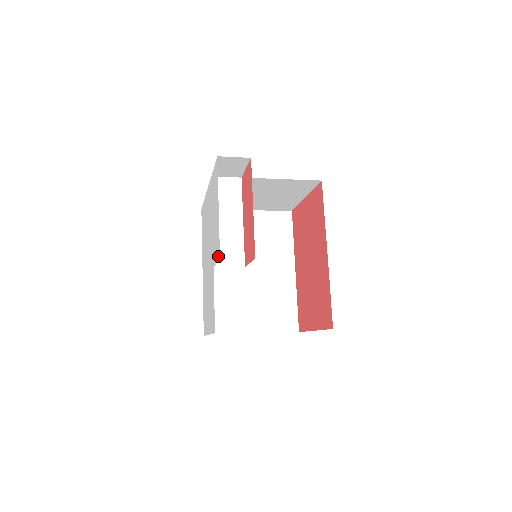
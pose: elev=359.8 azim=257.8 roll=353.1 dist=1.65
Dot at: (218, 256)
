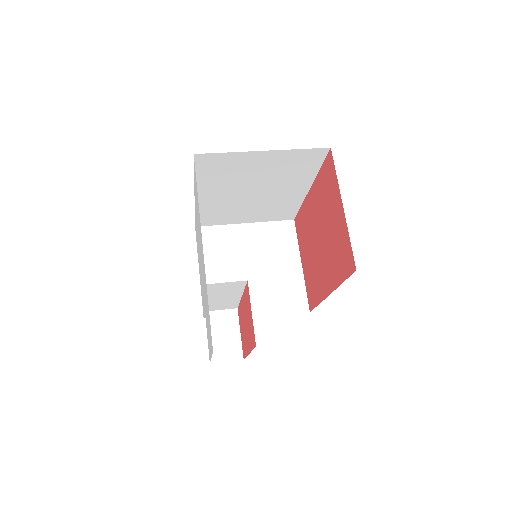
Dot at: occluded
